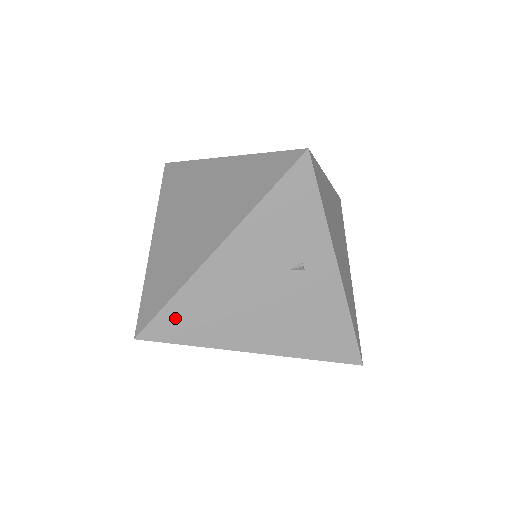
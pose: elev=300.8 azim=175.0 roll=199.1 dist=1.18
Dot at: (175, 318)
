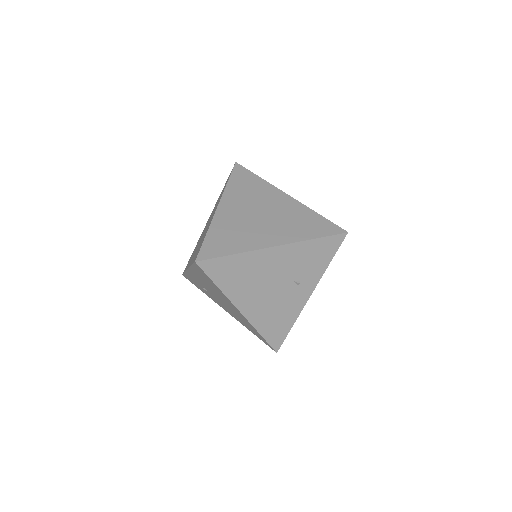
Dot at: (224, 266)
